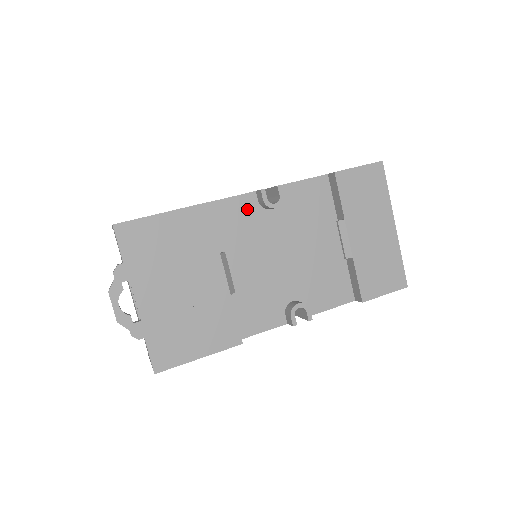
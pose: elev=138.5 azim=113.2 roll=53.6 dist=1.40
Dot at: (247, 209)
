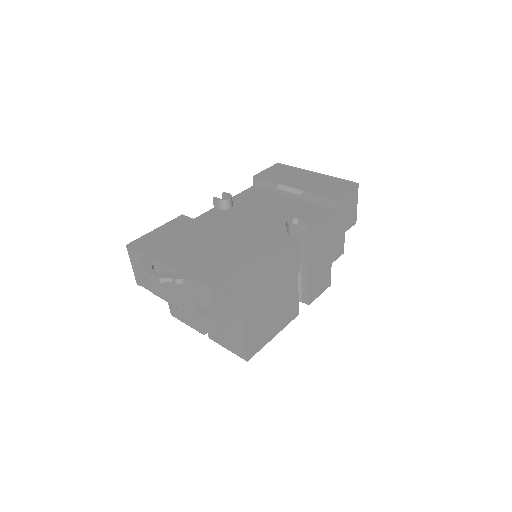
Dot at: (215, 215)
